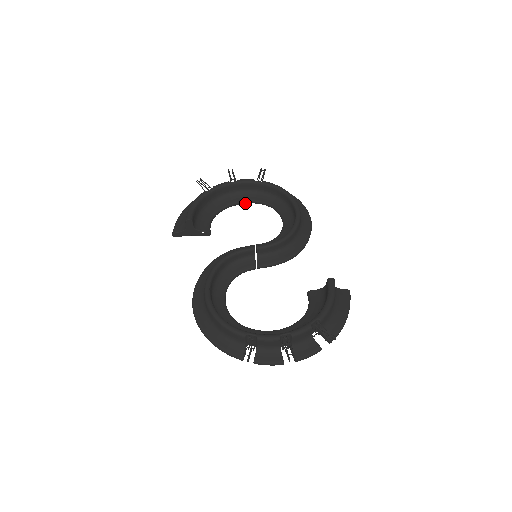
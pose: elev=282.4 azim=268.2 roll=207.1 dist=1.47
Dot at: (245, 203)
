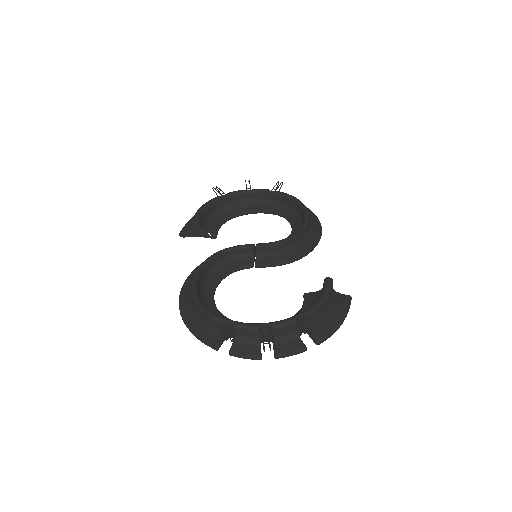
Dot at: (258, 212)
